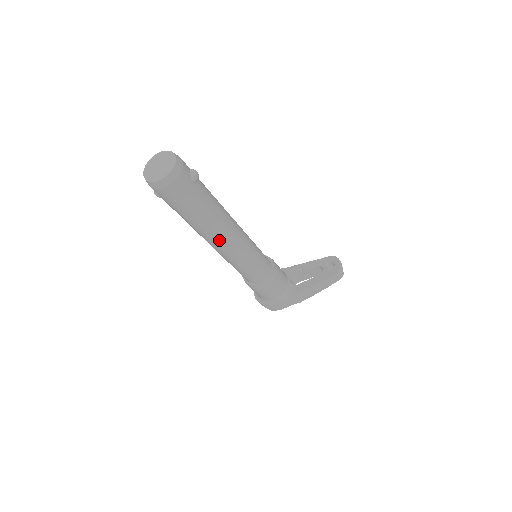
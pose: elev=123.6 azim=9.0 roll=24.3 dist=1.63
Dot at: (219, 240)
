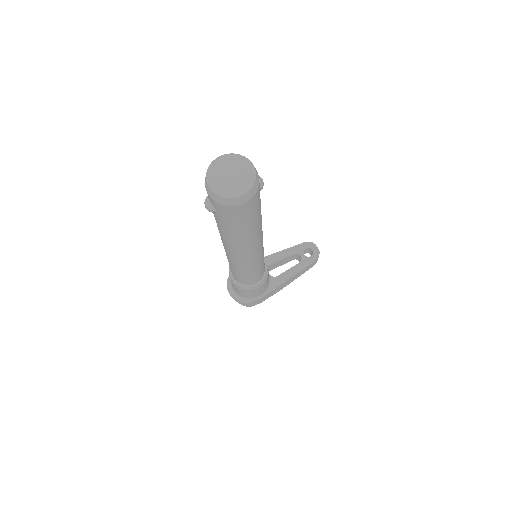
Dot at: (251, 250)
